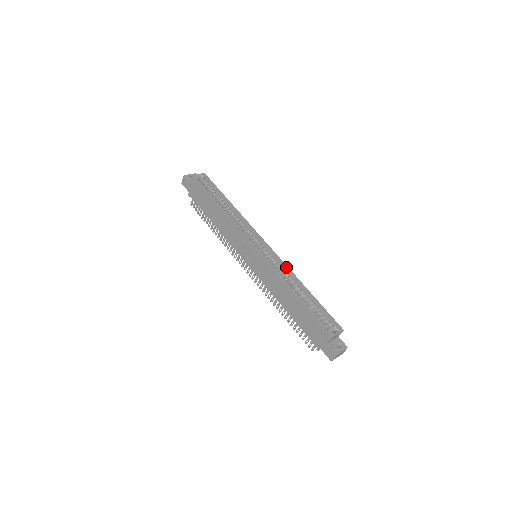
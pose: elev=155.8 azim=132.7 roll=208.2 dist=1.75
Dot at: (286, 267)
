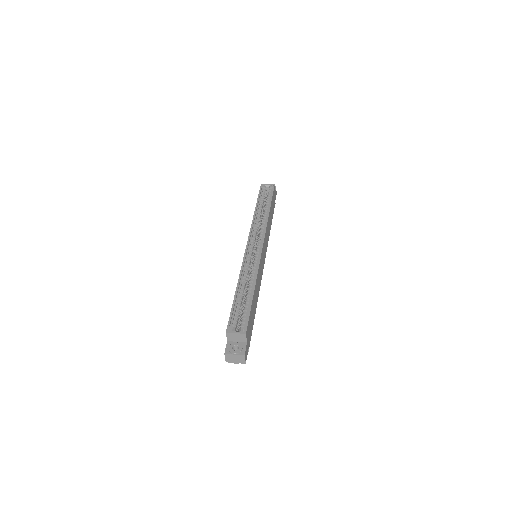
Dot at: (257, 266)
